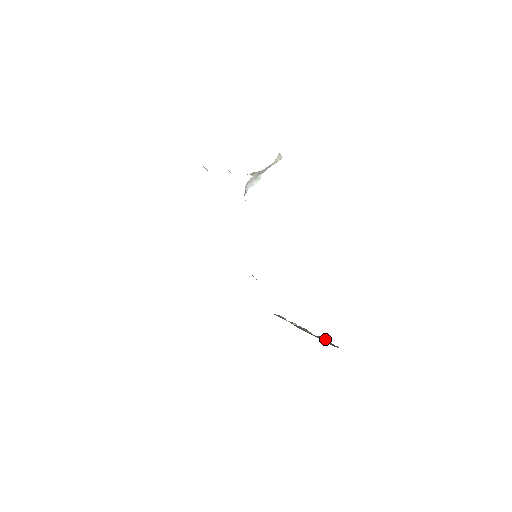
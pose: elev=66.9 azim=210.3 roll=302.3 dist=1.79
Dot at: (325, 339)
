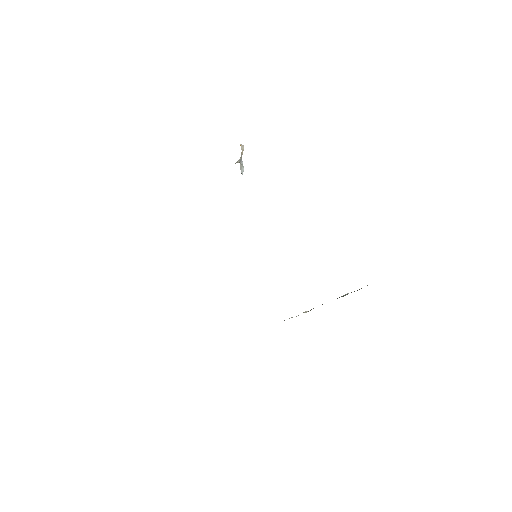
Dot at: occluded
